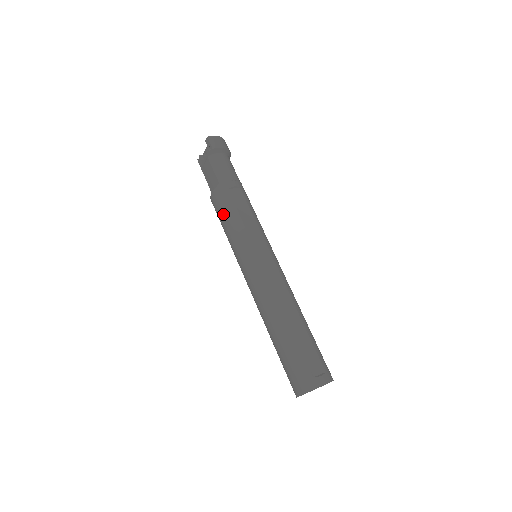
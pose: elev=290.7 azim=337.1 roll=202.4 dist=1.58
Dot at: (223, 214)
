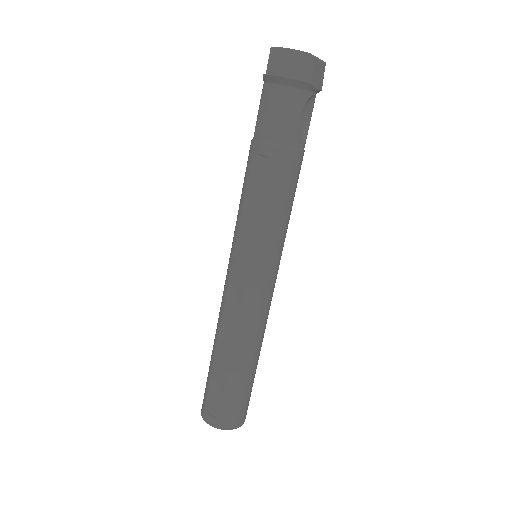
Dot at: occluded
